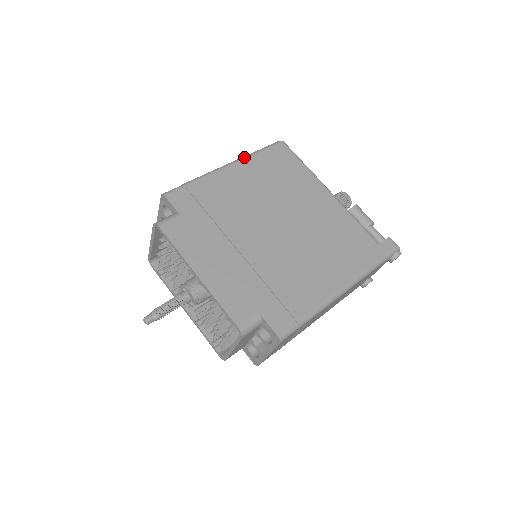
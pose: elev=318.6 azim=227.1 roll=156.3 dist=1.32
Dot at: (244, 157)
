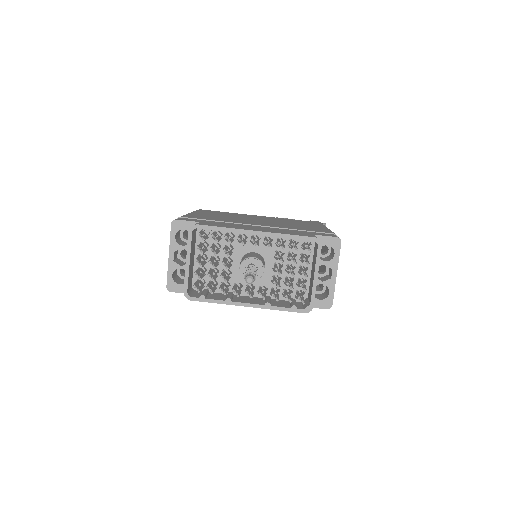
Dot at: occluded
